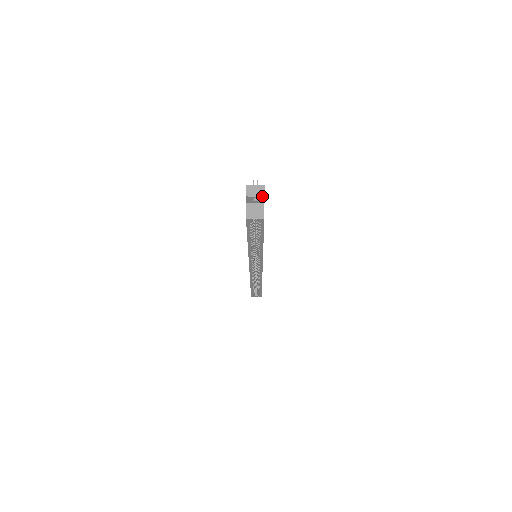
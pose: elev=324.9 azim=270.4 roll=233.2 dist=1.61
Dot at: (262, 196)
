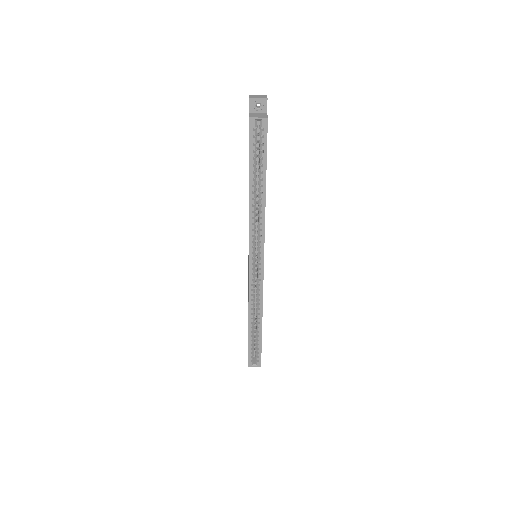
Dot at: (265, 98)
